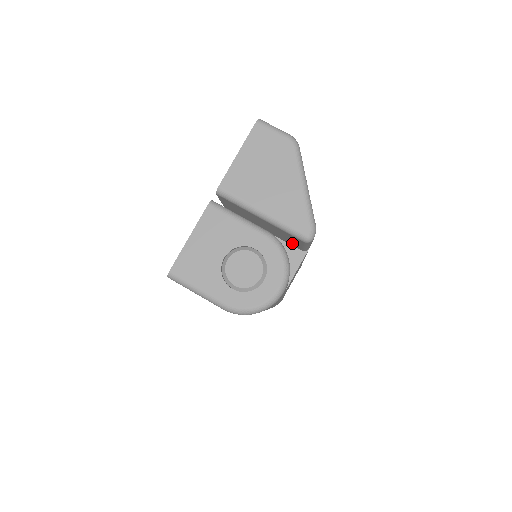
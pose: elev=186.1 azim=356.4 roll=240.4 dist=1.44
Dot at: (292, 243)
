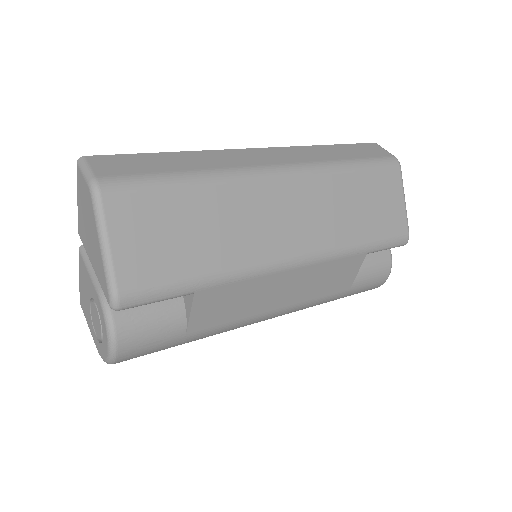
Dot at: occluded
